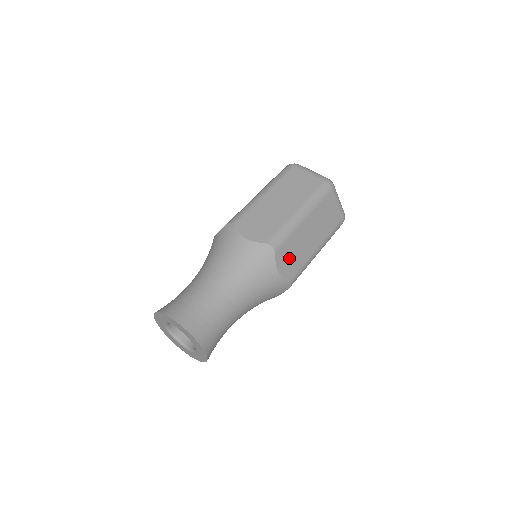
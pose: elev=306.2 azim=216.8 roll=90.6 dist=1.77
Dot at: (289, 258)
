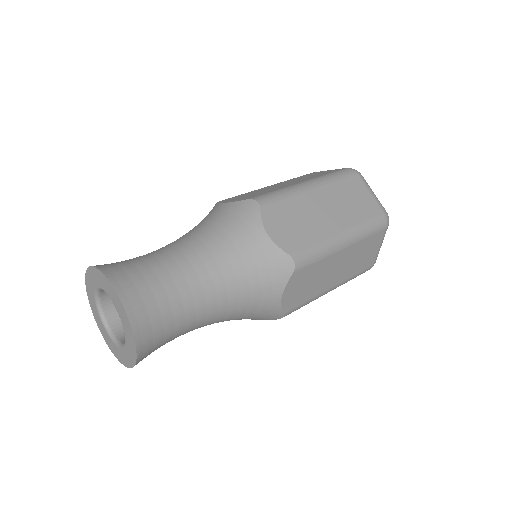
Dot at: (301, 286)
